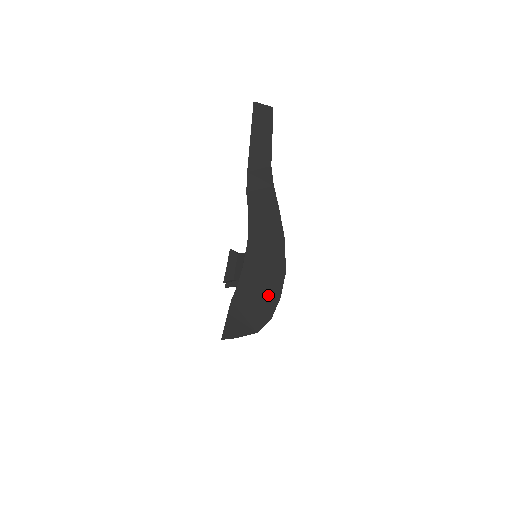
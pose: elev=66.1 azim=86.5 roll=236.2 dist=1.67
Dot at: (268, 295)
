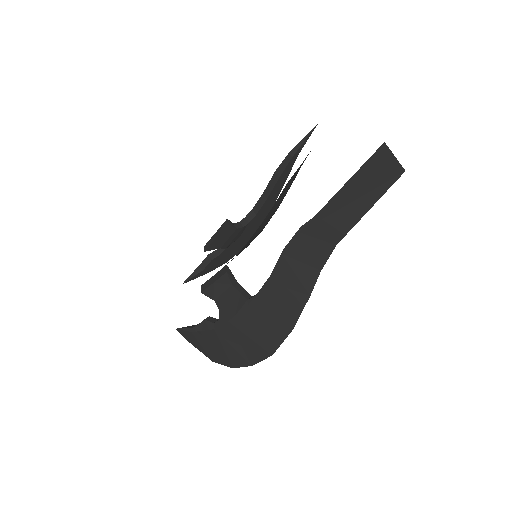
Dot at: (241, 356)
